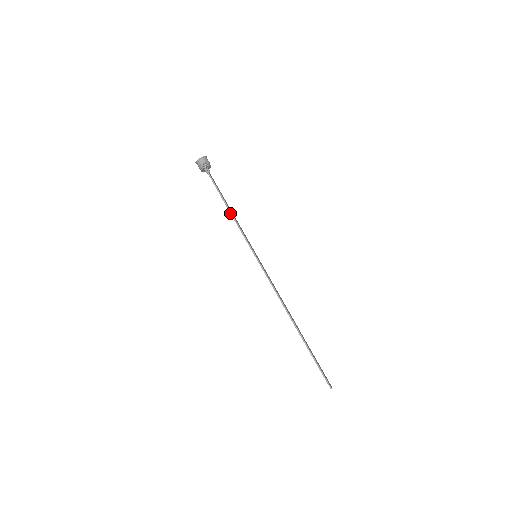
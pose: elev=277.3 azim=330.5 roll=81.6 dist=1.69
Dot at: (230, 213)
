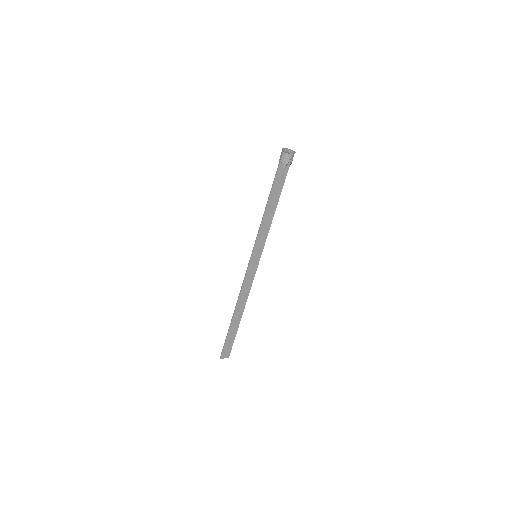
Dot at: (264, 213)
